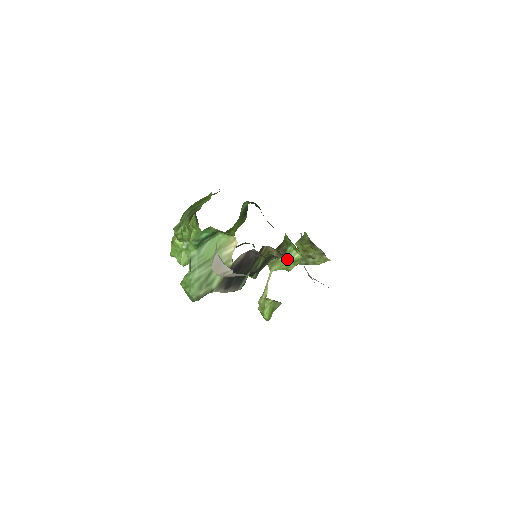
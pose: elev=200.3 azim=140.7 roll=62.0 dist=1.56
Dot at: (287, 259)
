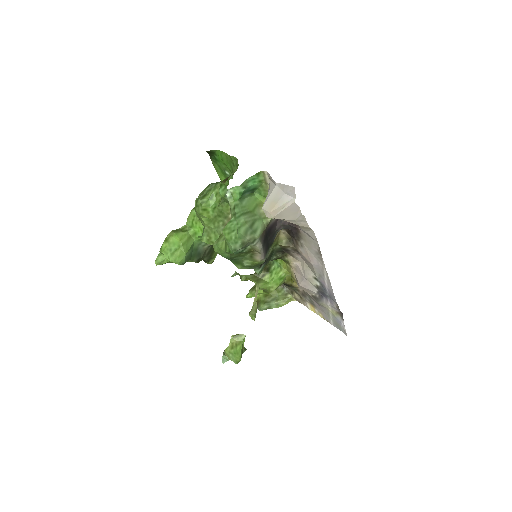
Dot at: (272, 277)
